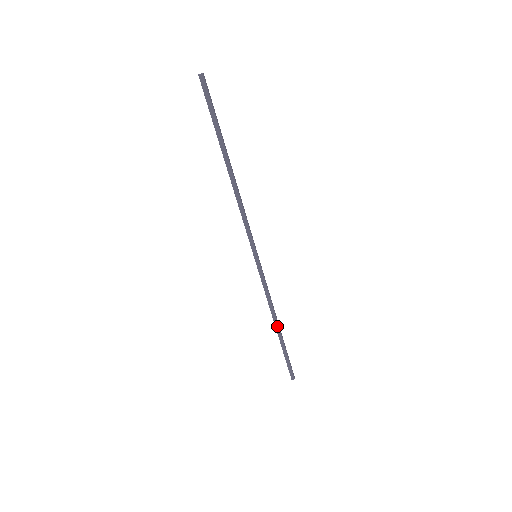
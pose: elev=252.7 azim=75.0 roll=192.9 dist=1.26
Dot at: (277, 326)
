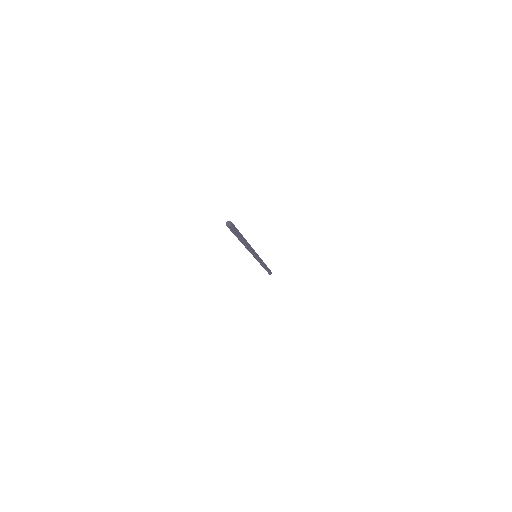
Dot at: (265, 267)
